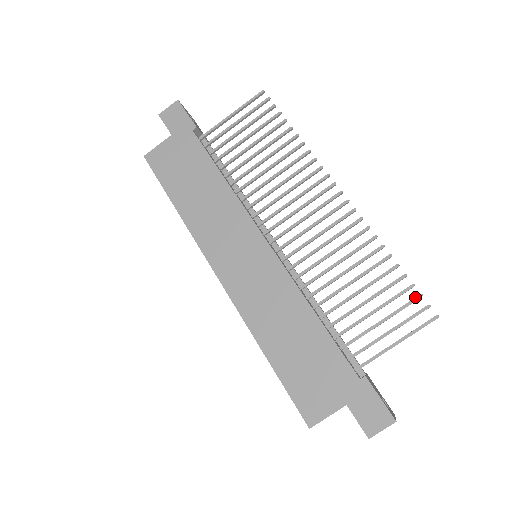
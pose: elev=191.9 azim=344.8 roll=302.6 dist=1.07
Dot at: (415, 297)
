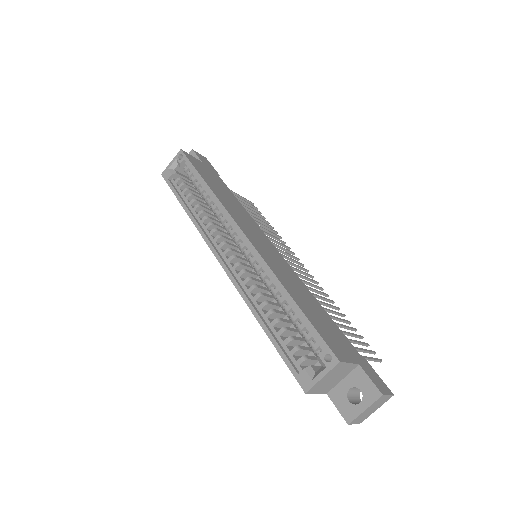
Dot at: occluded
